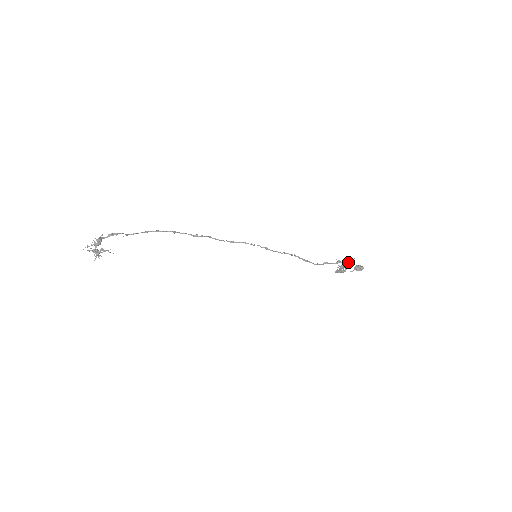
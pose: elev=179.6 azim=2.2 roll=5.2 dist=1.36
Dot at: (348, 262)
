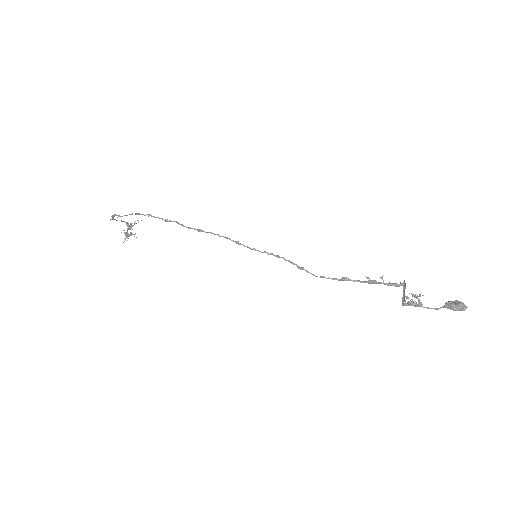
Dot at: (389, 284)
